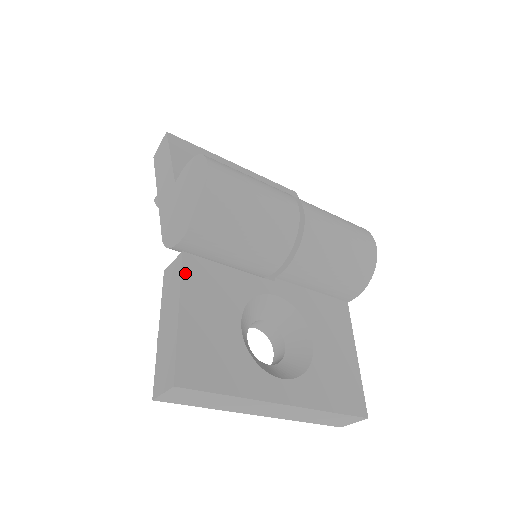
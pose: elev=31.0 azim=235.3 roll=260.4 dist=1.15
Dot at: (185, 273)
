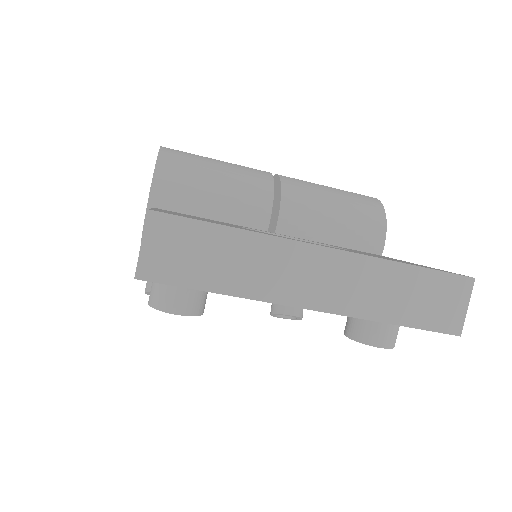
Dot at: occluded
